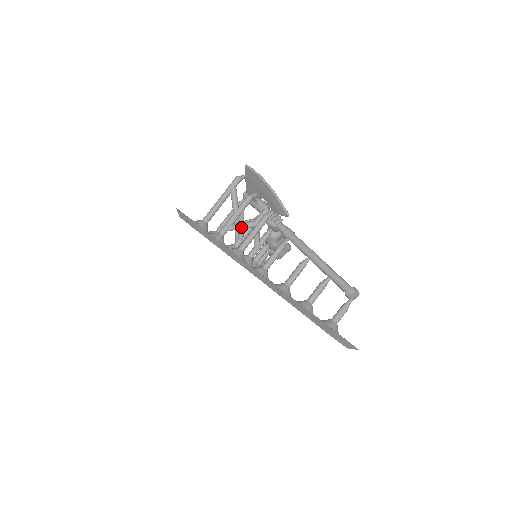
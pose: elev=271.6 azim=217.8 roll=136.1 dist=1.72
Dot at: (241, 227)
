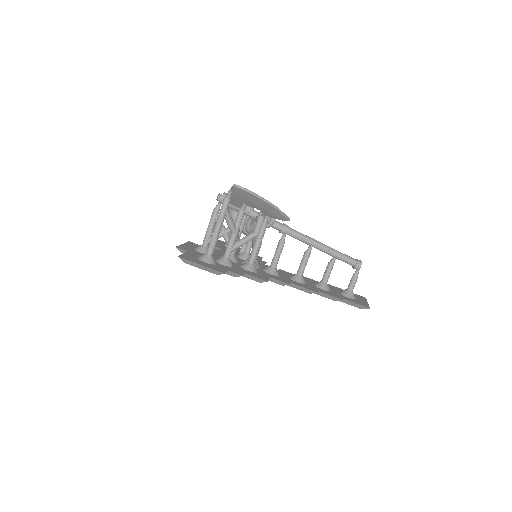
Dot at: occluded
